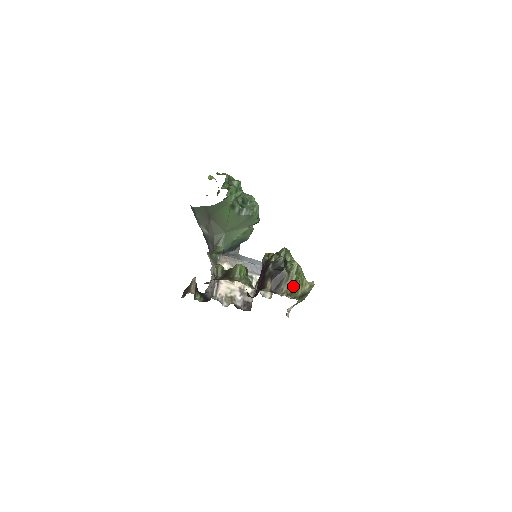
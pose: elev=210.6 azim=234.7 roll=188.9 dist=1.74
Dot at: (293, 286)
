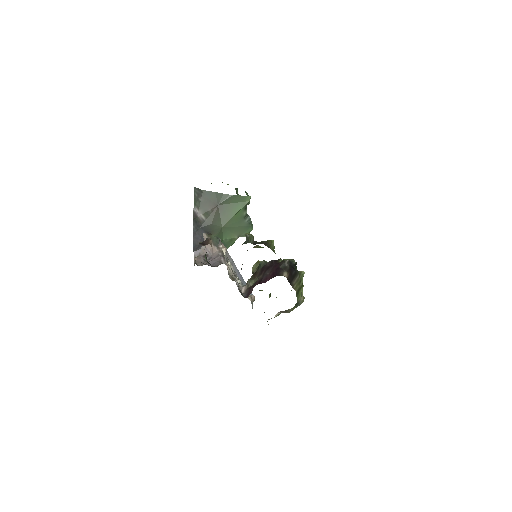
Dot at: (299, 288)
